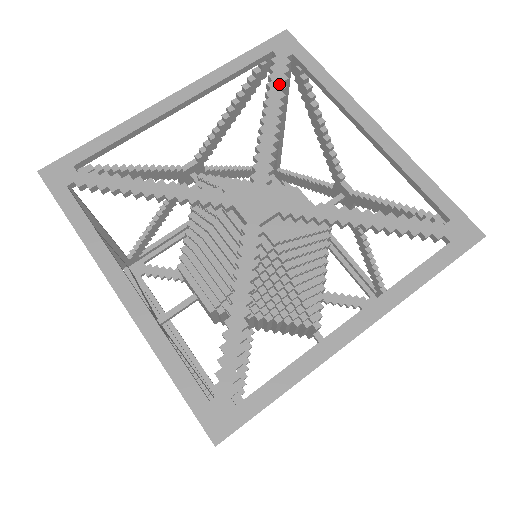
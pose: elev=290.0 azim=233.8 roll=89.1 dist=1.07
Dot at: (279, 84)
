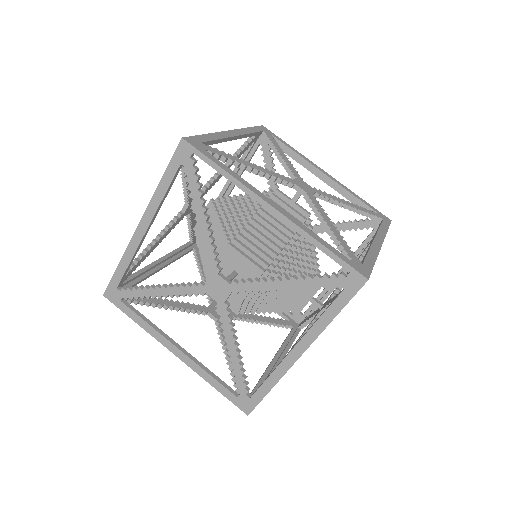
Dot at: (276, 144)
